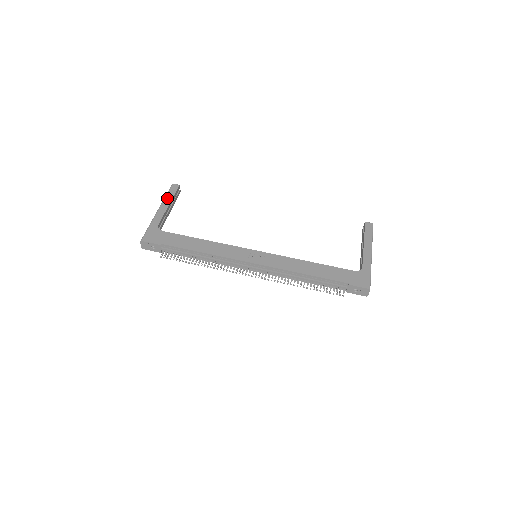
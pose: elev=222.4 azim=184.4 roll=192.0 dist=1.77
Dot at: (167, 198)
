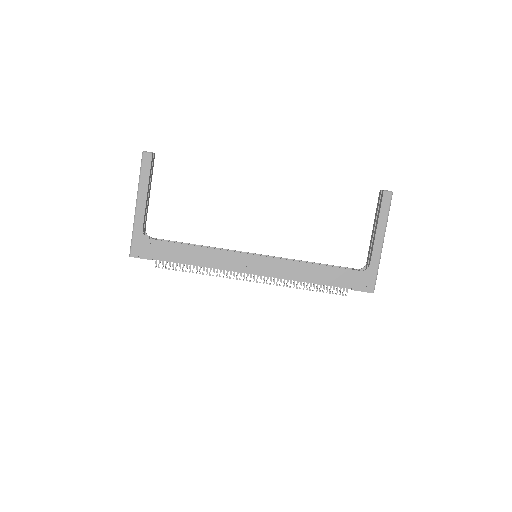
Dot at: (142, 182)
